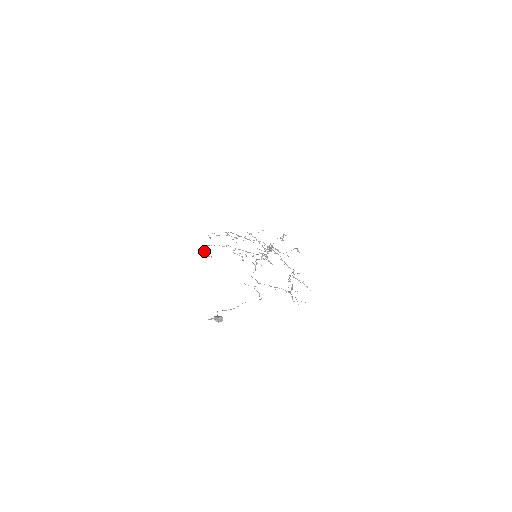
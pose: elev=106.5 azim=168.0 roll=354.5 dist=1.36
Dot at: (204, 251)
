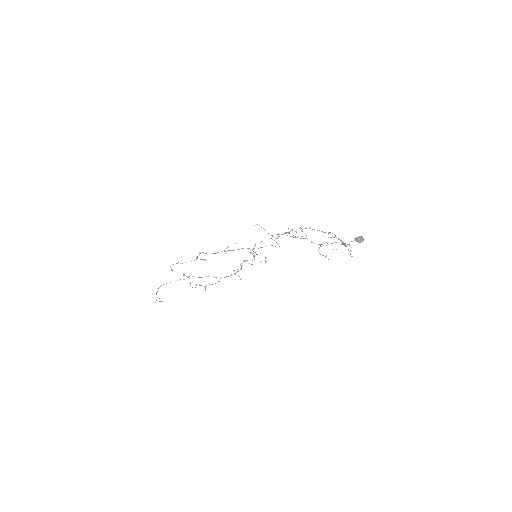
Dot at: (156, 294)
